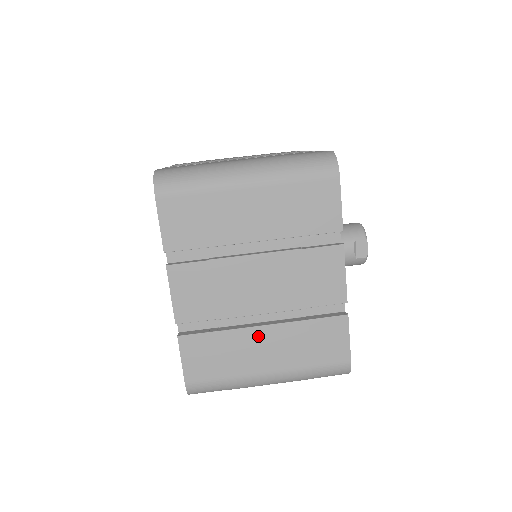
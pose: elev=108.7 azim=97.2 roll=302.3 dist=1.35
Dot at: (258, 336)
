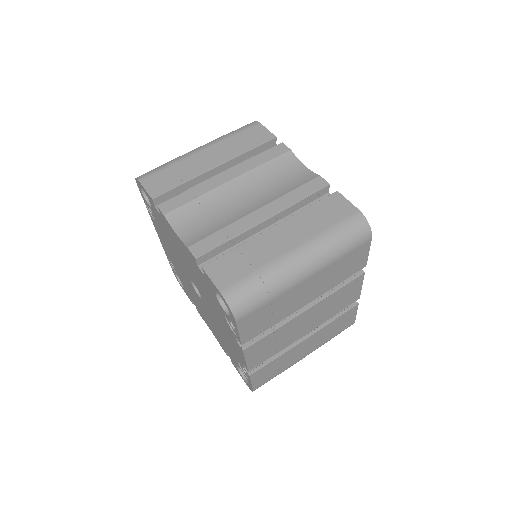
Dot at: (302, 345)
